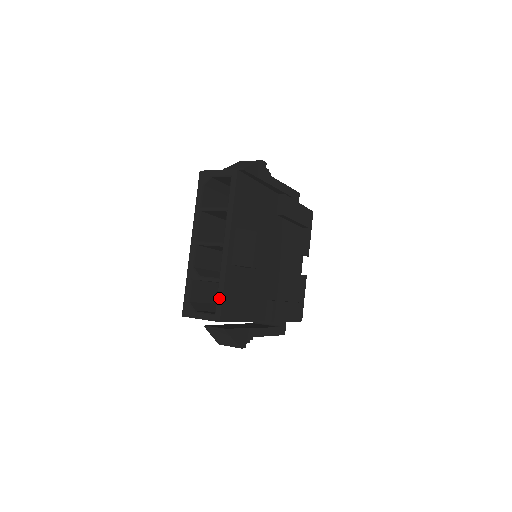
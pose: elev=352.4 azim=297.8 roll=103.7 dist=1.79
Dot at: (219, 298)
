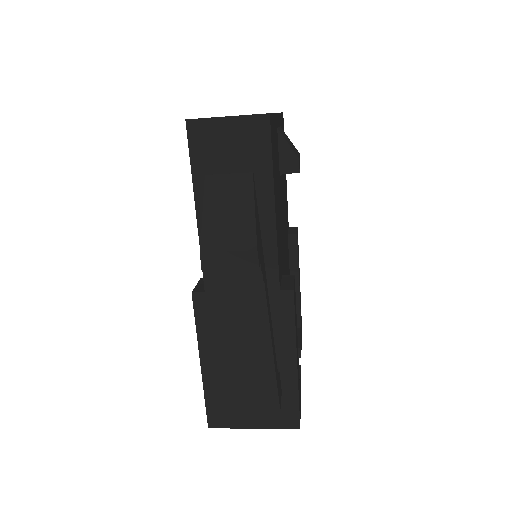
Dot at: occluded
